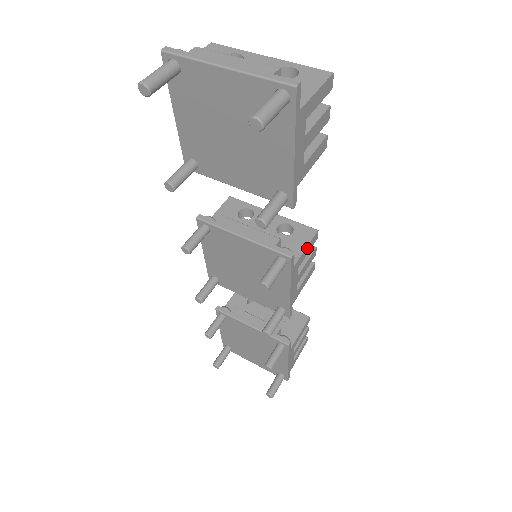
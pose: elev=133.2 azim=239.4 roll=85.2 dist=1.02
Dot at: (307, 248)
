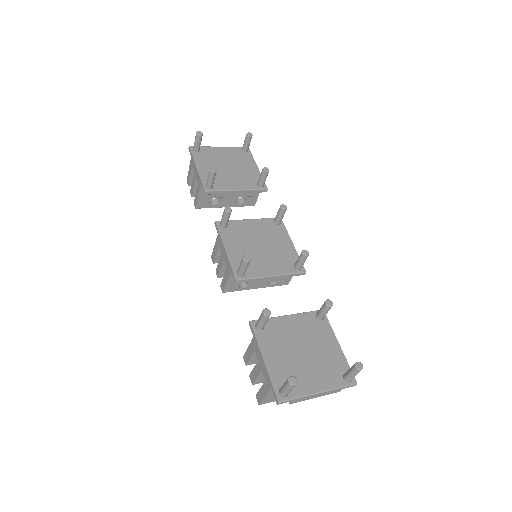
Dot at: occluded
